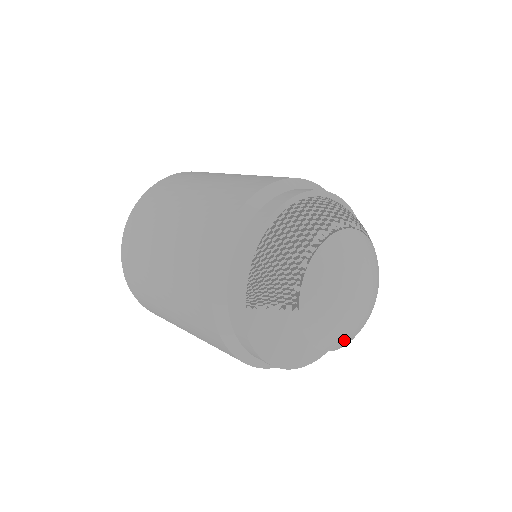
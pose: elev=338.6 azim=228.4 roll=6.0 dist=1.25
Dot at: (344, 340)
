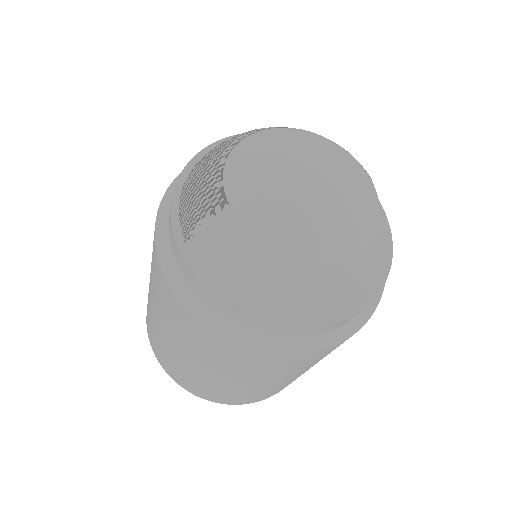
Dot at: (326, 236)
